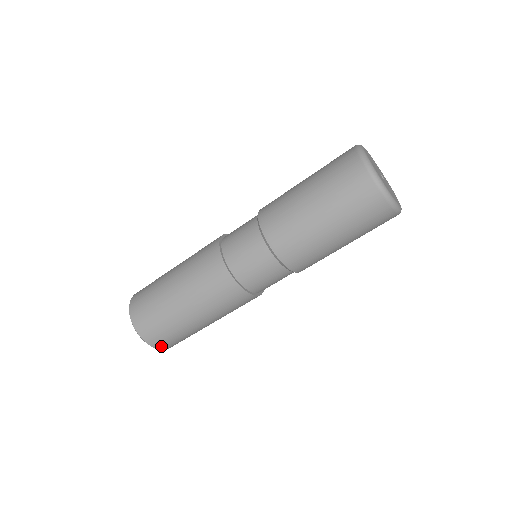
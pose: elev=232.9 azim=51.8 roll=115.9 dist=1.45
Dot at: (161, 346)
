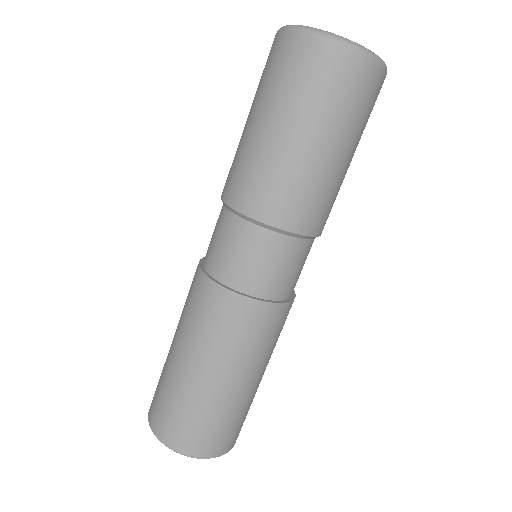
Dot at: (207, 451)
